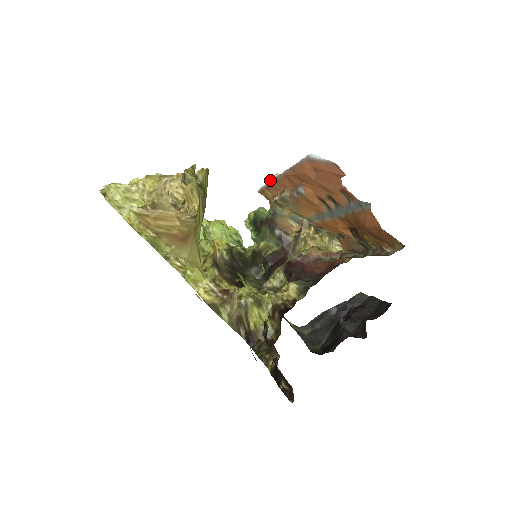
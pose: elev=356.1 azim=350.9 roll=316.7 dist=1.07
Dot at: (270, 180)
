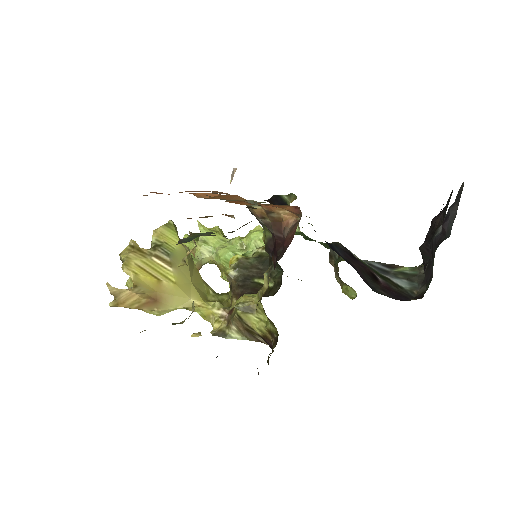
Dot at: (231, 180)
